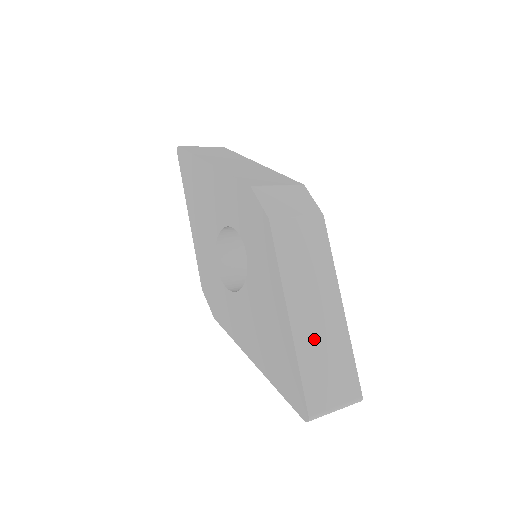
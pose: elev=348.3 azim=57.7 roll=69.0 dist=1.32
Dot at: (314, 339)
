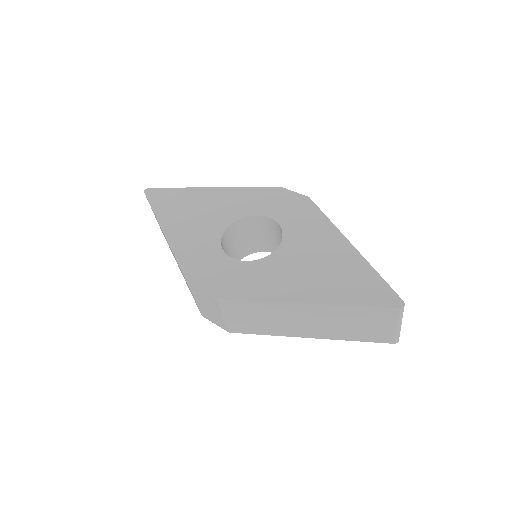
Dot at: occluded
